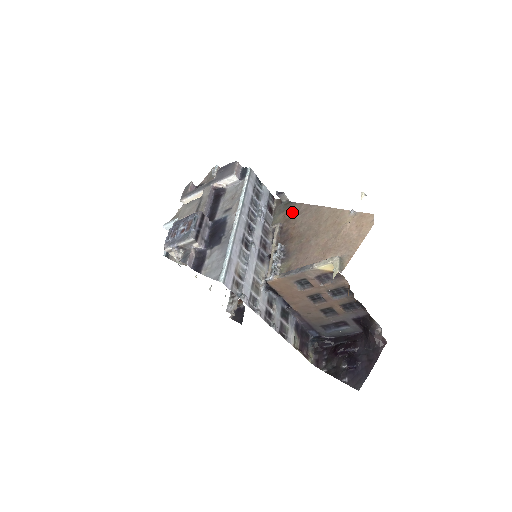
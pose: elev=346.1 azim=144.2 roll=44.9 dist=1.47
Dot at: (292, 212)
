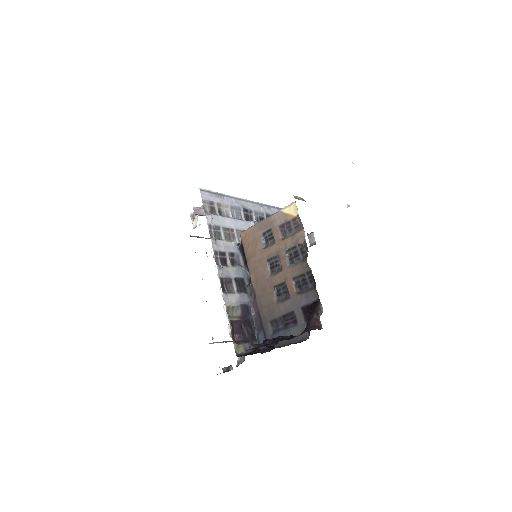
Dot at: occluded
